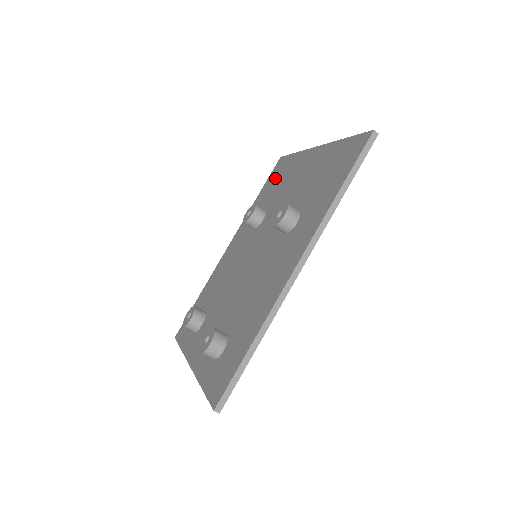
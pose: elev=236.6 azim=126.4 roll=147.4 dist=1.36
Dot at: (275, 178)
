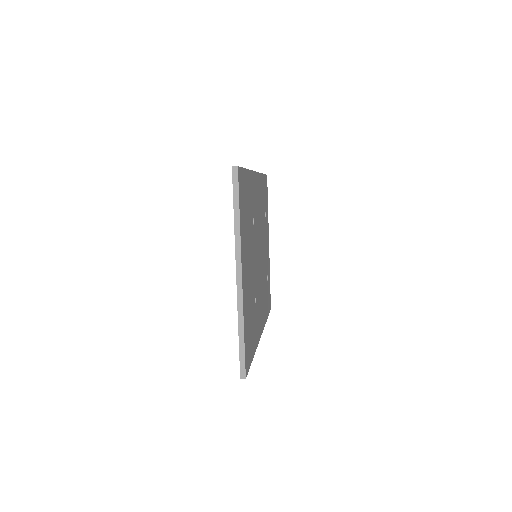
Dot at: occluded
